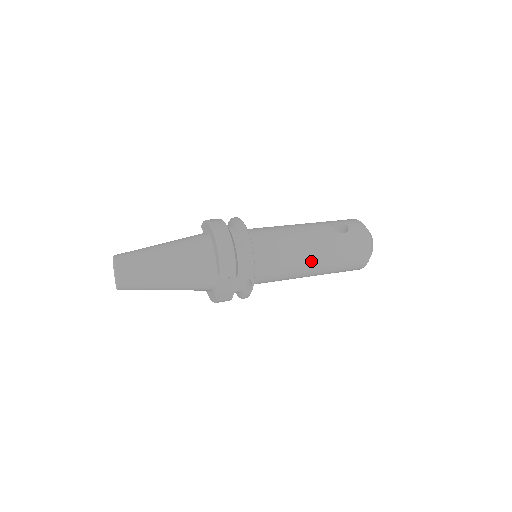
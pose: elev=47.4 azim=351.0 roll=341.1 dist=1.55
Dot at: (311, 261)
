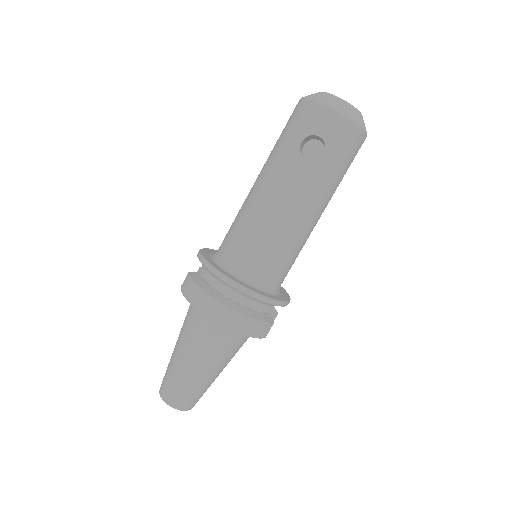
Dot at: (316, 219)
